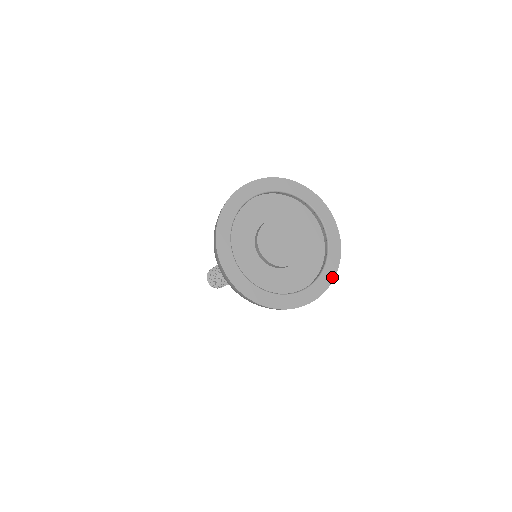
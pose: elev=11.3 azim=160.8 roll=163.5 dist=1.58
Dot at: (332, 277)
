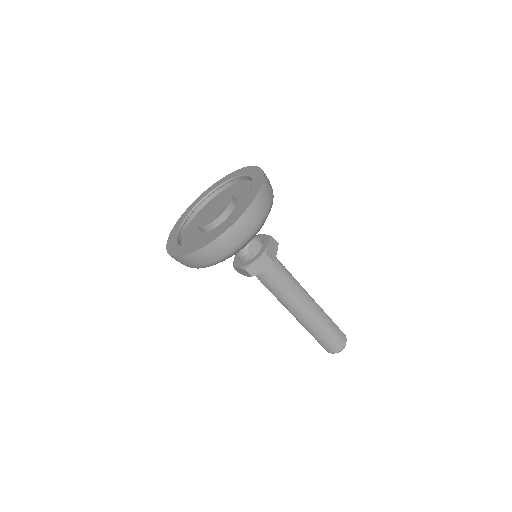
Dot at: (256, 168)
